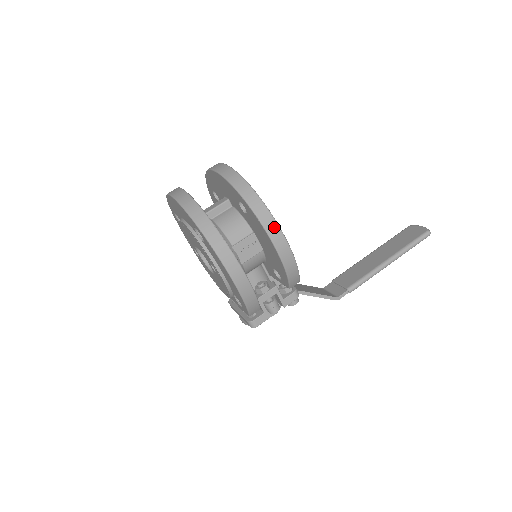
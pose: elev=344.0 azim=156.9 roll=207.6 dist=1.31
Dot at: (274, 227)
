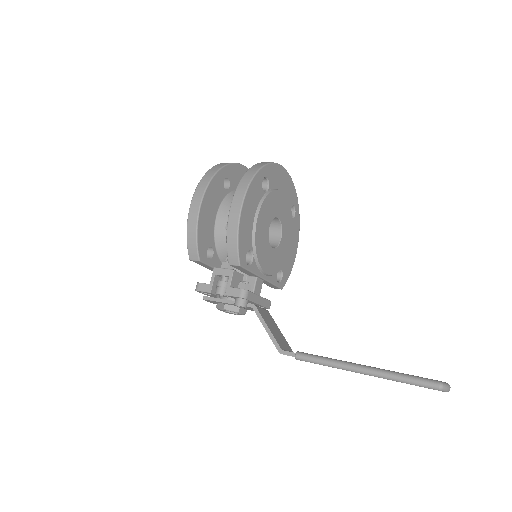
Dot at: (243, 189)
